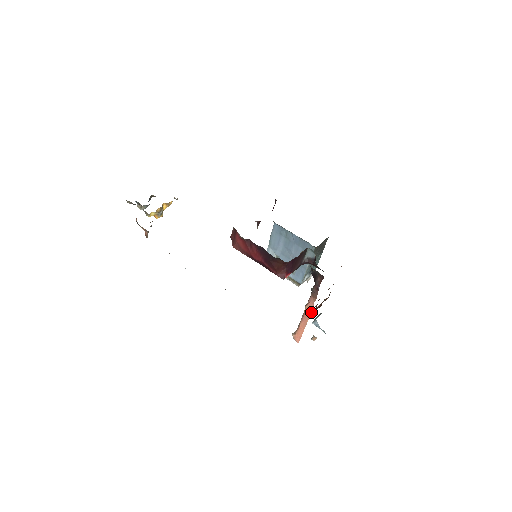
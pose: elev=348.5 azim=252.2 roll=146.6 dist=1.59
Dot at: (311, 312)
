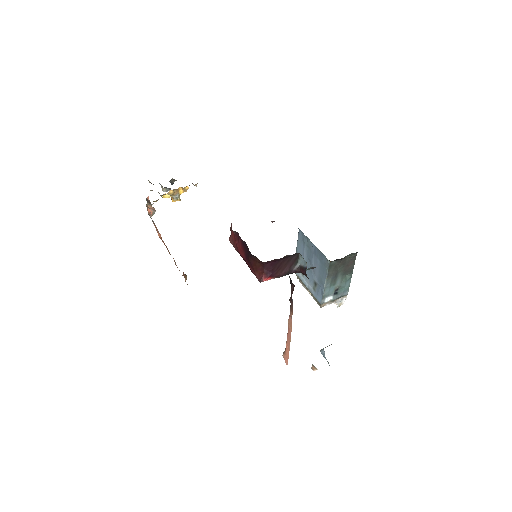
Dot at: occluded
